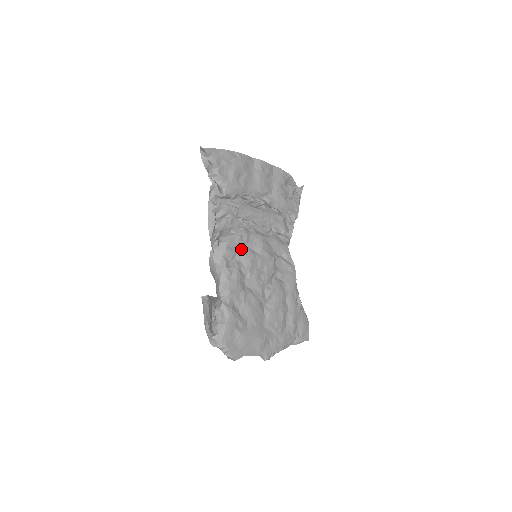
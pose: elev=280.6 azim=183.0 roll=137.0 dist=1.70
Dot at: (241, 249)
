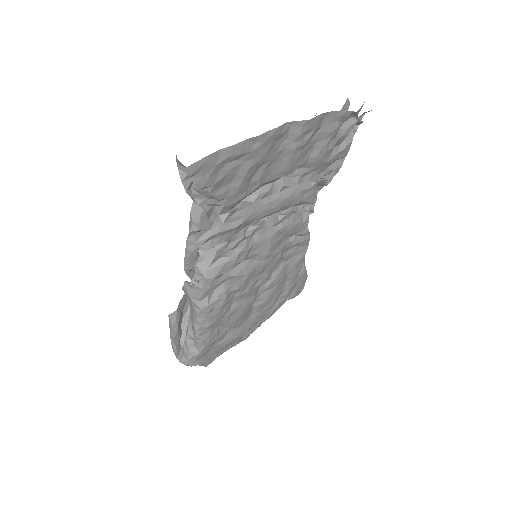
Dot at: (234, 268)
